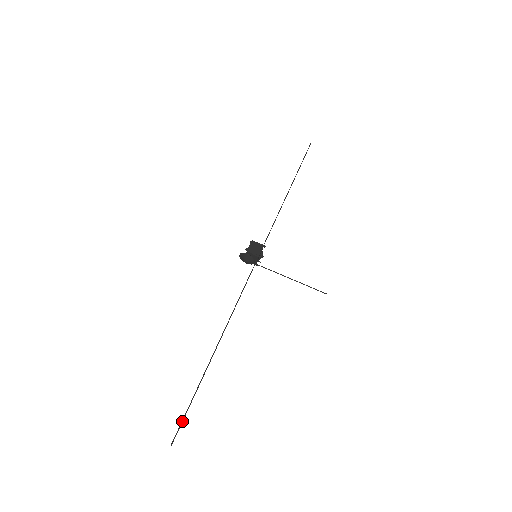
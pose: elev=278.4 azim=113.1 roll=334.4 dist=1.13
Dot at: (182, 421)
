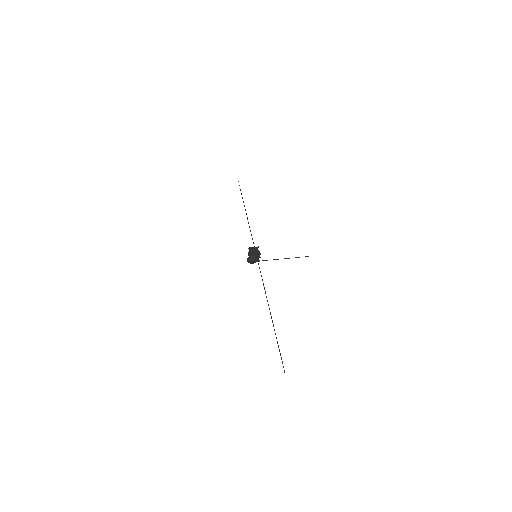
Dot at: (281, 359)
